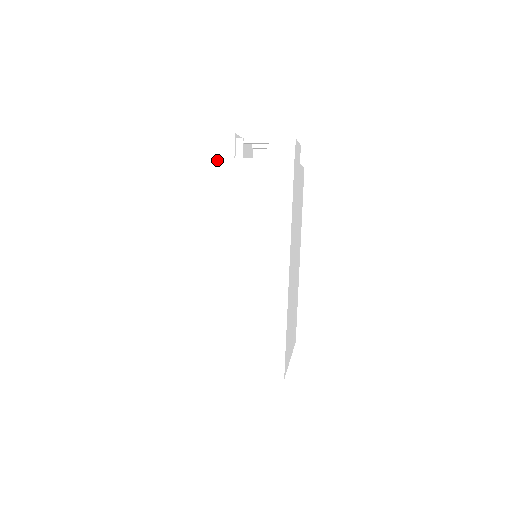
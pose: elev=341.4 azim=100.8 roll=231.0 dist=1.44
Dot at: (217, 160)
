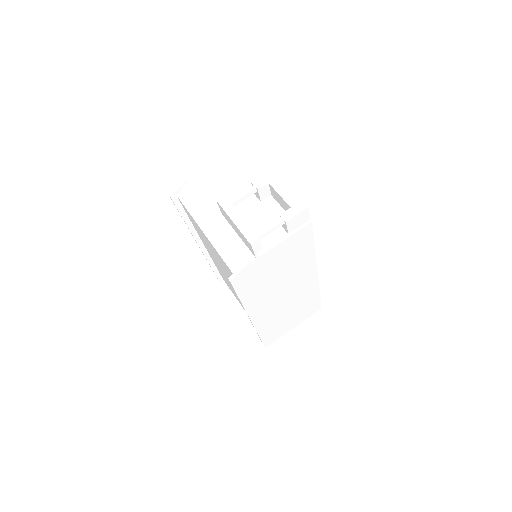
Dot at: (243, 269)
